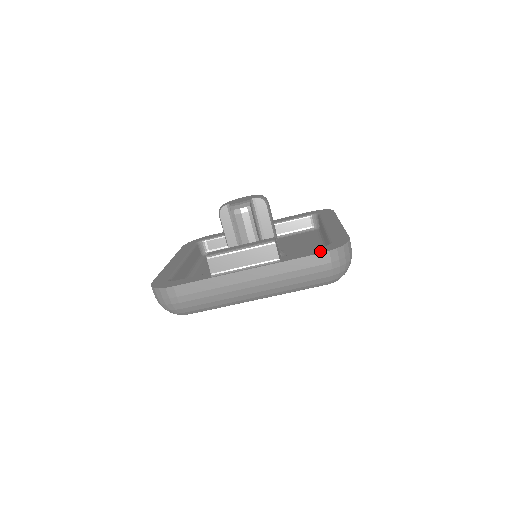
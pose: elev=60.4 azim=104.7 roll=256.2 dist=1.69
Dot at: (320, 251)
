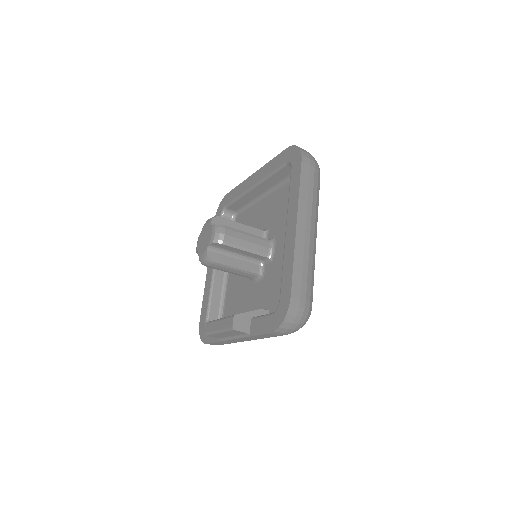
Dot at: (269, 328)
